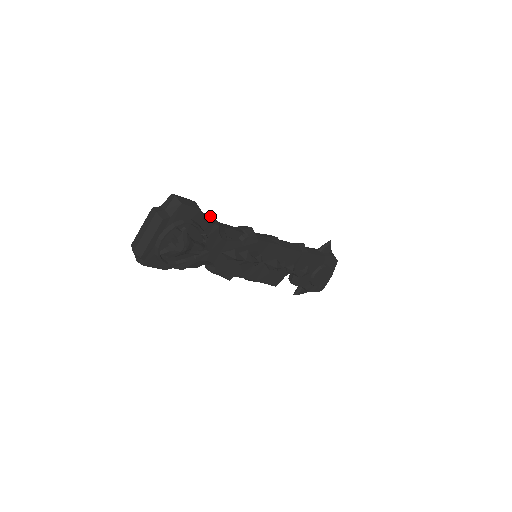
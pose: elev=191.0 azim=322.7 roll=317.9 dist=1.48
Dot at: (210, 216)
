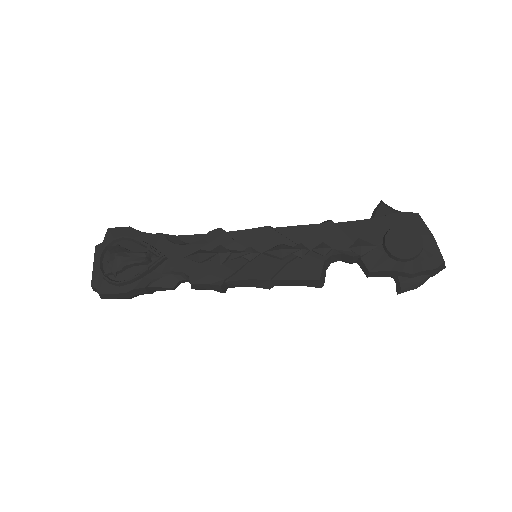
Dot at: occluded
